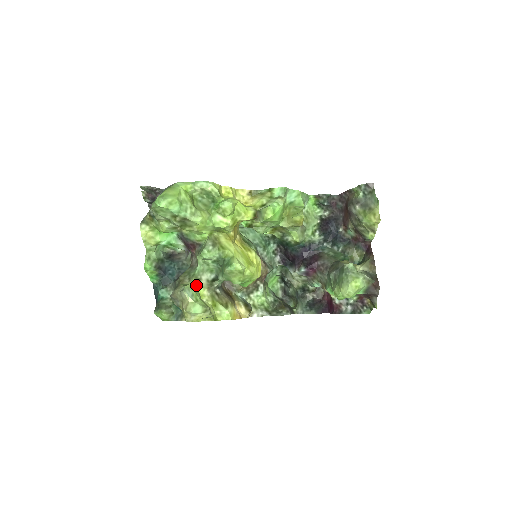
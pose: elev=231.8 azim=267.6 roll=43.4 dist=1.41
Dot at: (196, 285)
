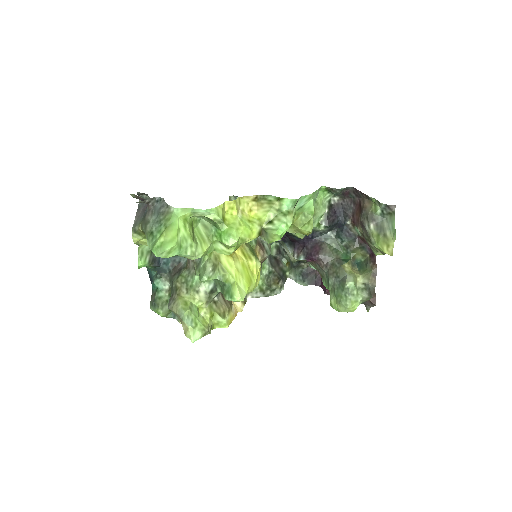
Dot at: (194, 300)
